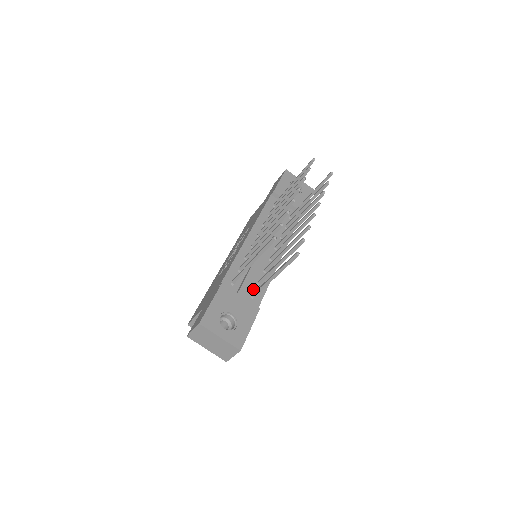
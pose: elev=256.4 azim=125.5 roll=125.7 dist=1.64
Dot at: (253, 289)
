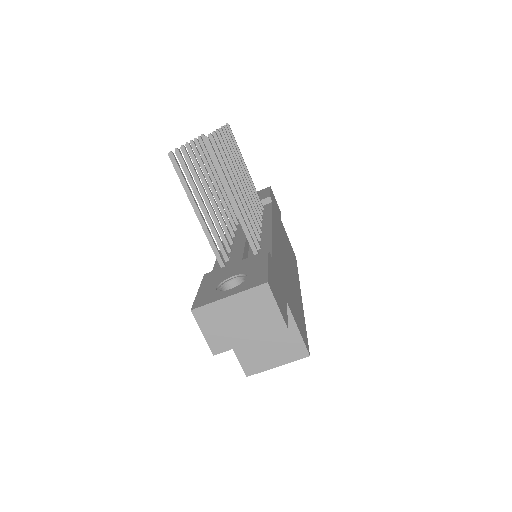
Dot at: occluded
